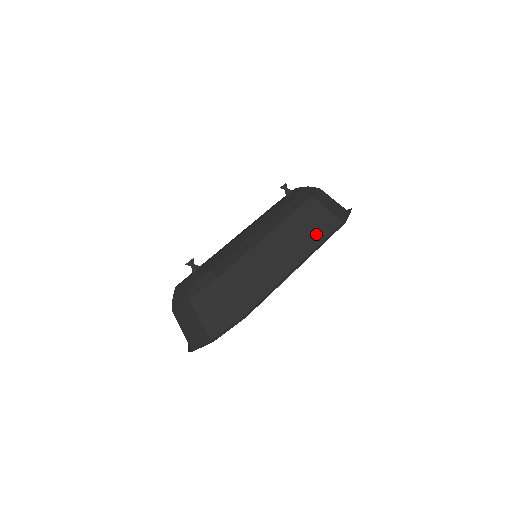
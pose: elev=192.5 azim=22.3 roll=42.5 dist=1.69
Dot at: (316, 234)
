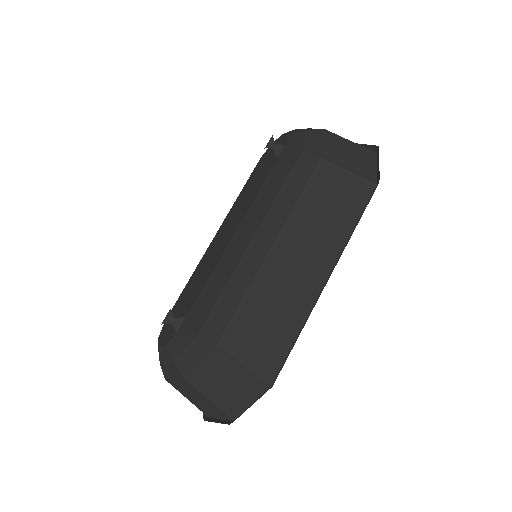
Dot at: (340, 219)
